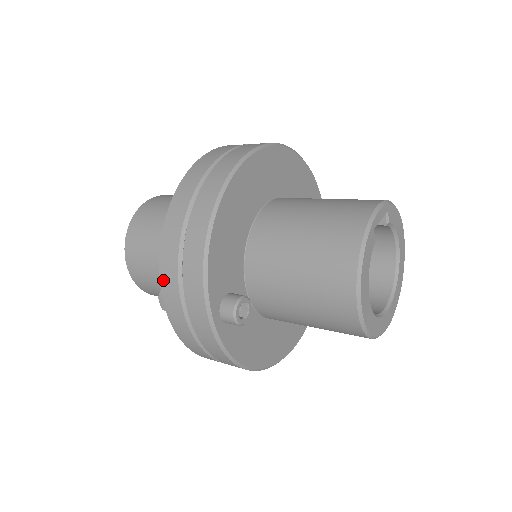
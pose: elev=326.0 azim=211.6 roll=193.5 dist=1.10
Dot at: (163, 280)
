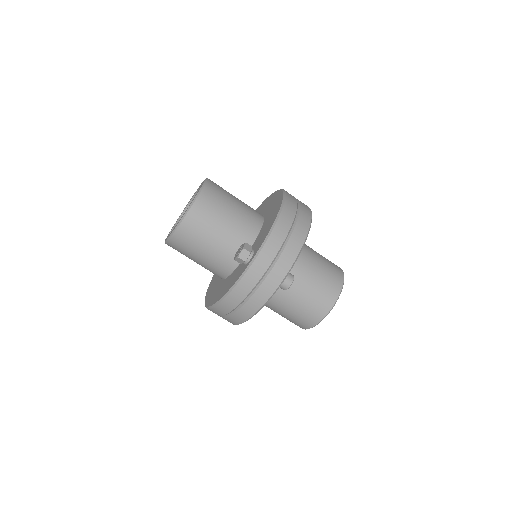
Dot at: (269, 243)
